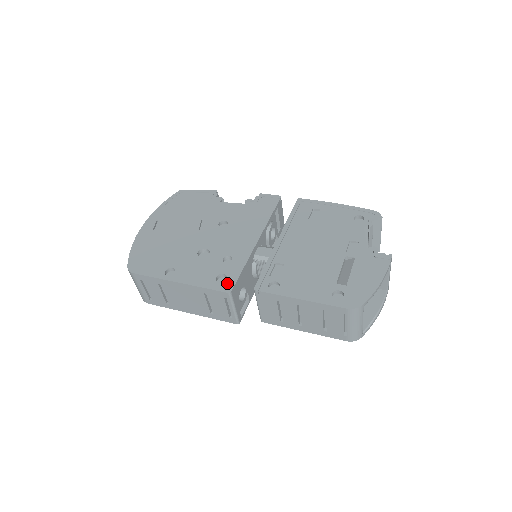
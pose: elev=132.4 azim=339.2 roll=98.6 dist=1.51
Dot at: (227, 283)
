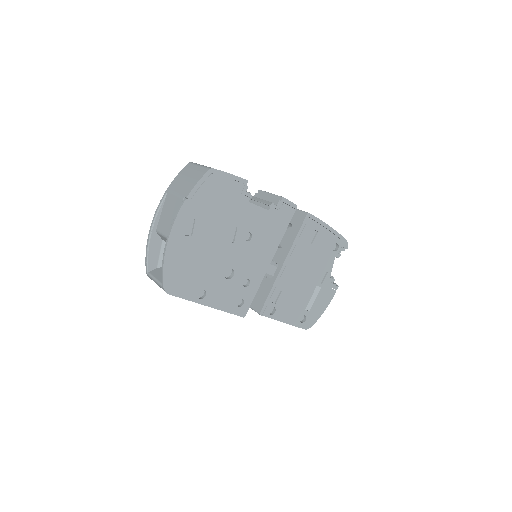
Dot at: (244, 308)
